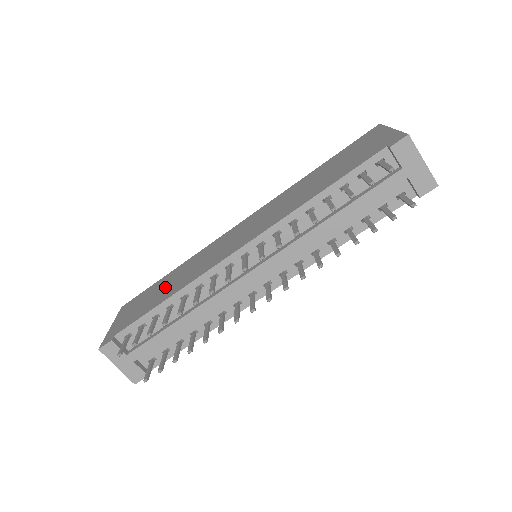
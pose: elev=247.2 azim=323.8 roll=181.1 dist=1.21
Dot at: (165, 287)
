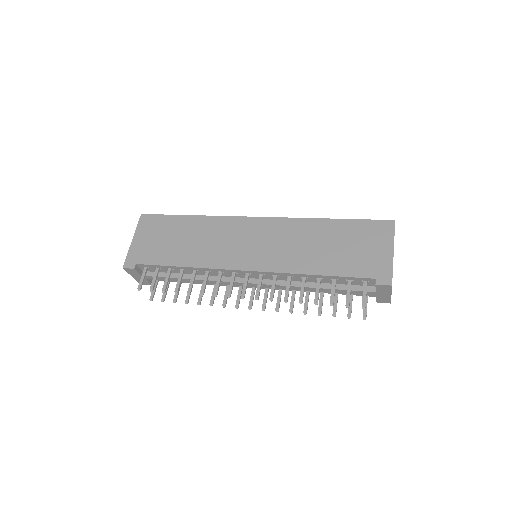
Dot at: (182, 241)
